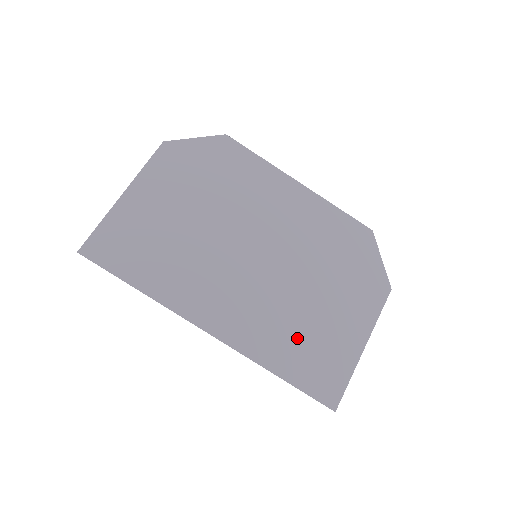
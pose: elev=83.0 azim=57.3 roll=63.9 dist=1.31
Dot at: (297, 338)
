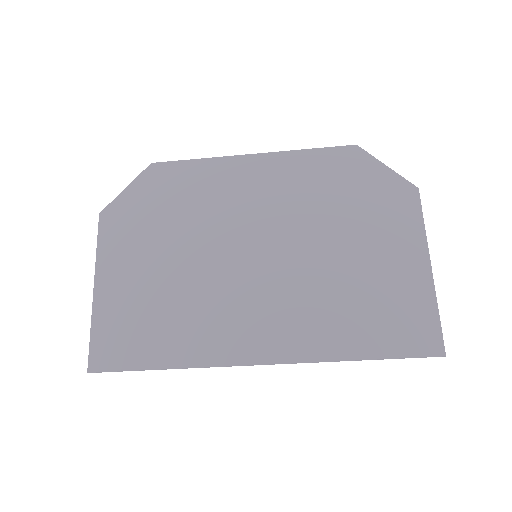
Dot at: (352, 308)
